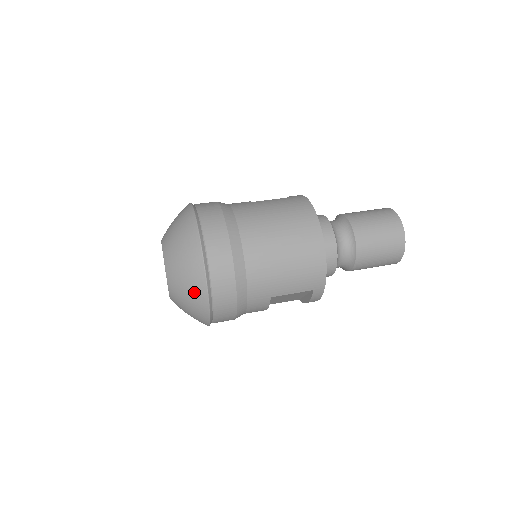
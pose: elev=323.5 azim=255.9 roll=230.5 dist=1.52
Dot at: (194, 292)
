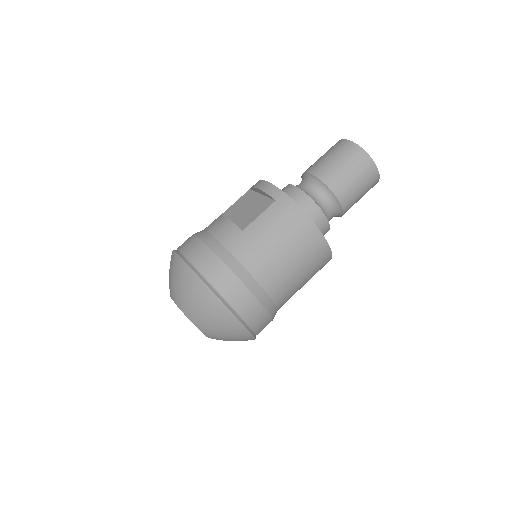
Dot at: (241, 340)
